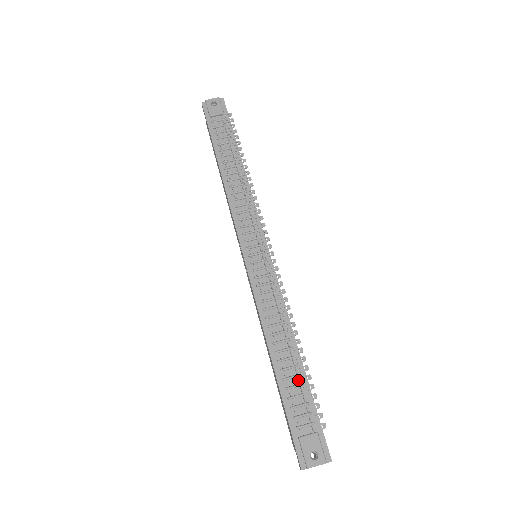
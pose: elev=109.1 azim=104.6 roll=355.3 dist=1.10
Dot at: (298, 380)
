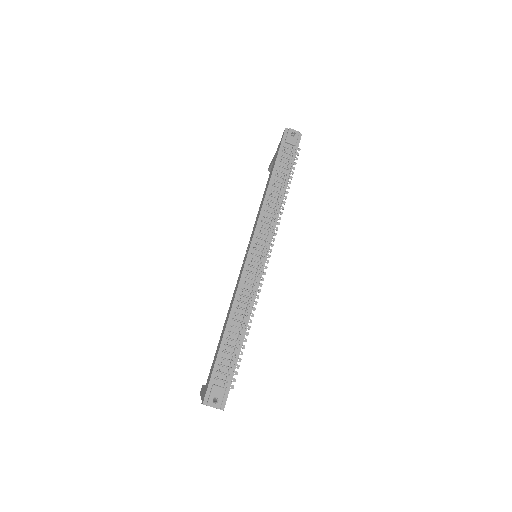
Dot at: (234, 351)
